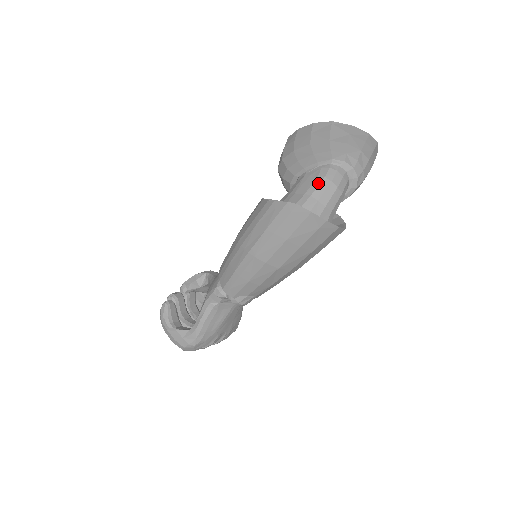
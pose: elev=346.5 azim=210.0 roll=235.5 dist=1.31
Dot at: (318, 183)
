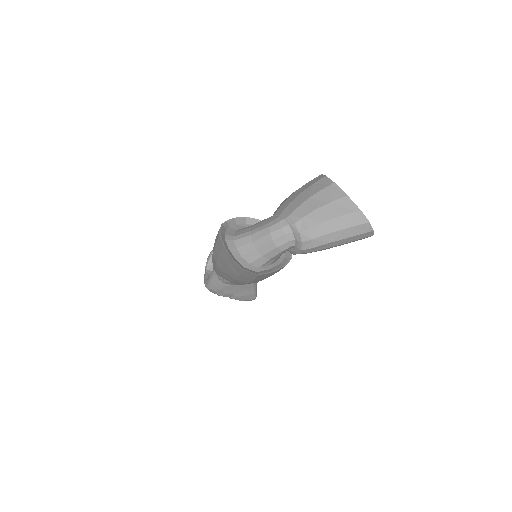
Dot at: (262, 228)
